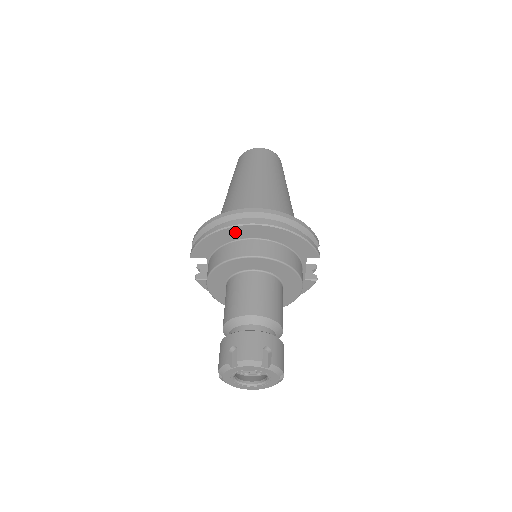
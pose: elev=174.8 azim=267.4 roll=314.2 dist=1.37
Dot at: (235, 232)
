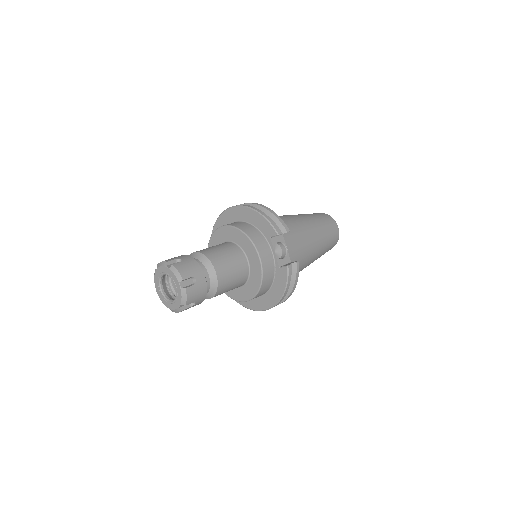
Dot at: (224, 219)
